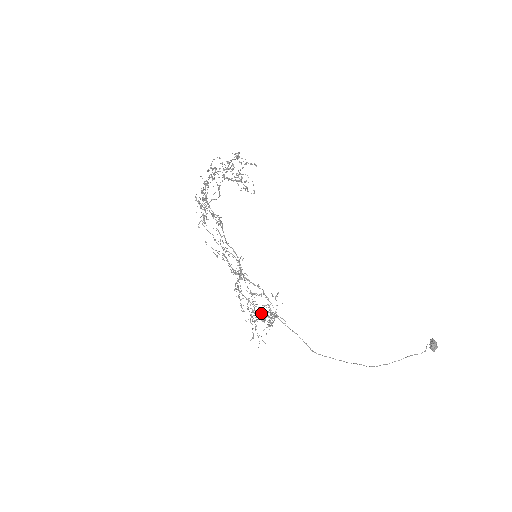
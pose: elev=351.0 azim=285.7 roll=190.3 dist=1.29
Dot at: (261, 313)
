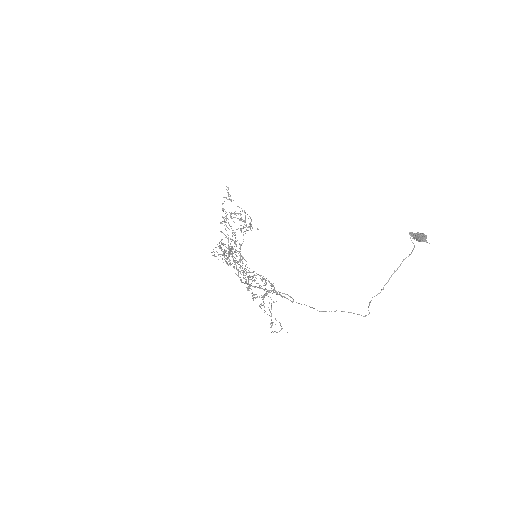
Dot at: occluded
